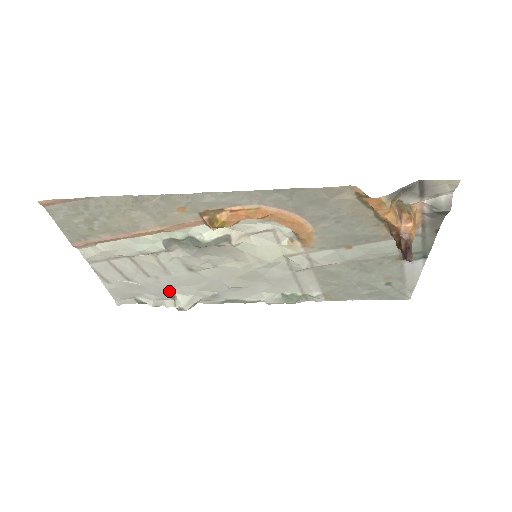
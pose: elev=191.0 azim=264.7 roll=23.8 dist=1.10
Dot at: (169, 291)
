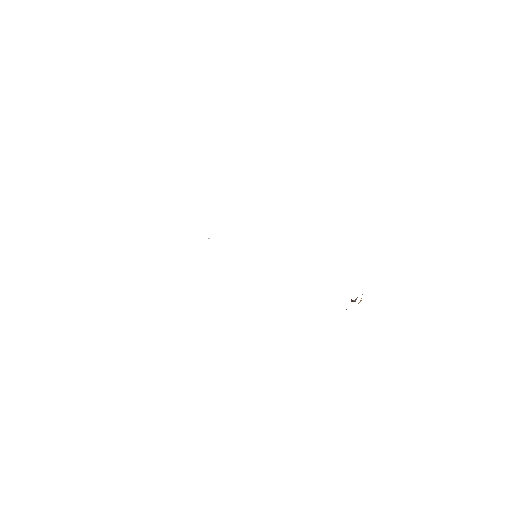
Dot at: occluded
